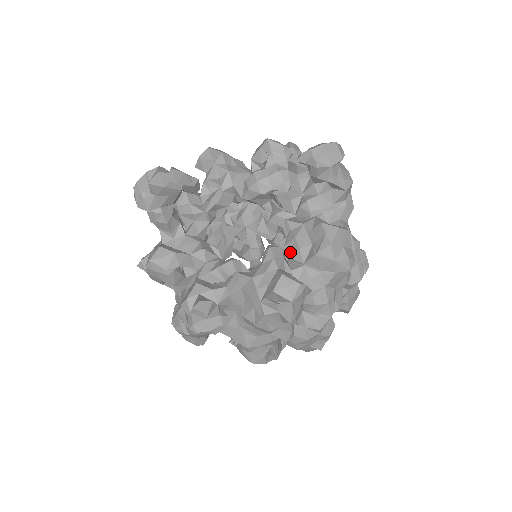
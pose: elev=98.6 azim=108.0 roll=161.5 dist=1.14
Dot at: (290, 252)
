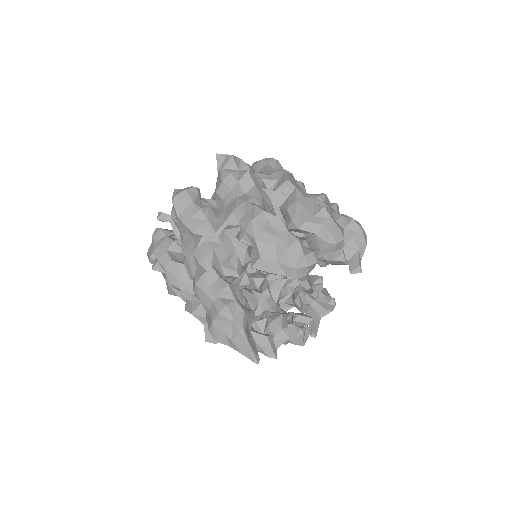
Dot at: occluded
